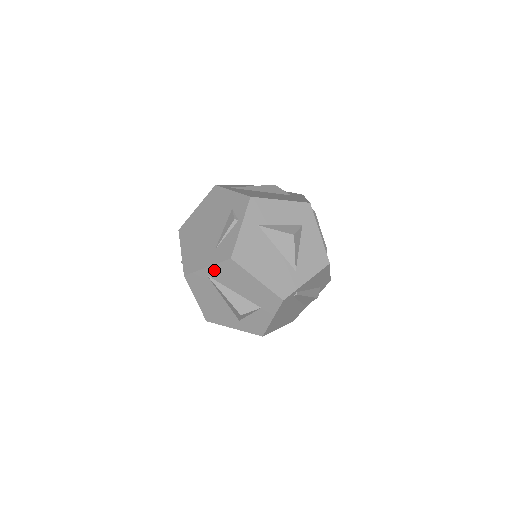
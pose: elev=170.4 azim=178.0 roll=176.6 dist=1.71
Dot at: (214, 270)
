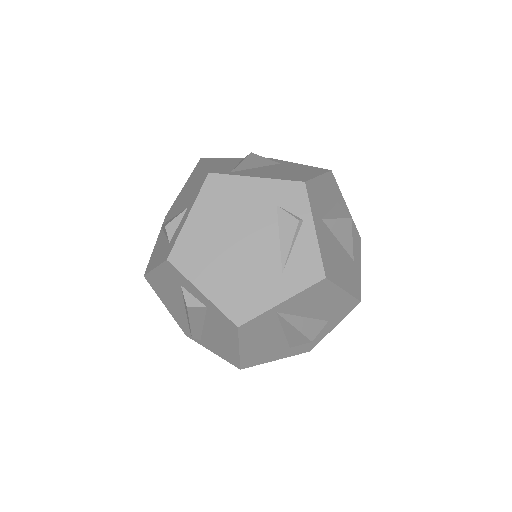
Dot at: (292, 302)
